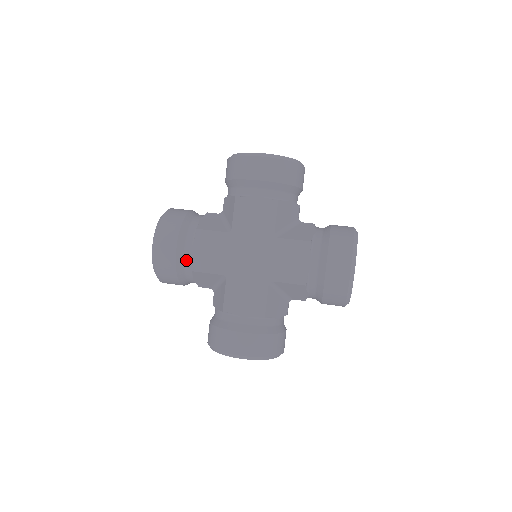
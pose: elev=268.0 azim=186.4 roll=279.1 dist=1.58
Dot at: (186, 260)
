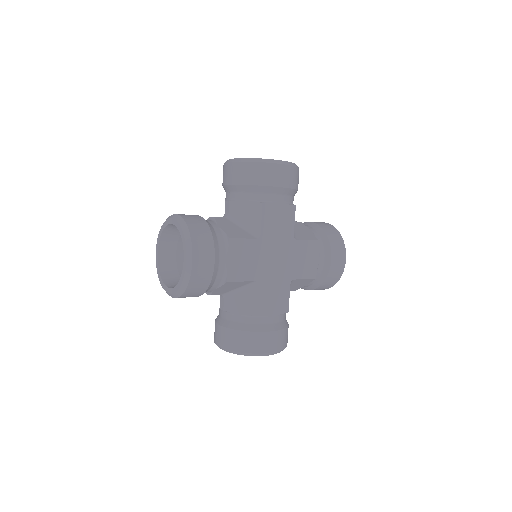
Dot at: (220, 271)
